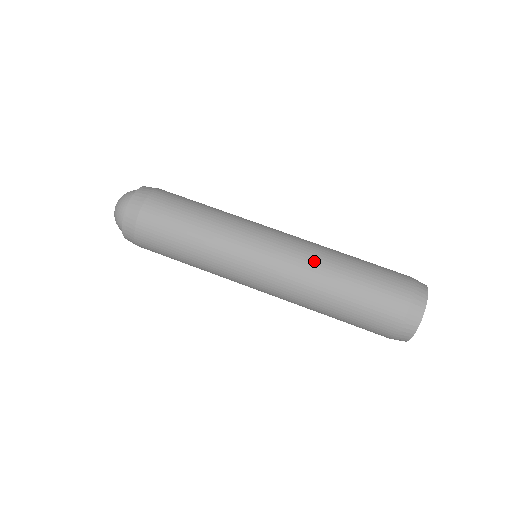
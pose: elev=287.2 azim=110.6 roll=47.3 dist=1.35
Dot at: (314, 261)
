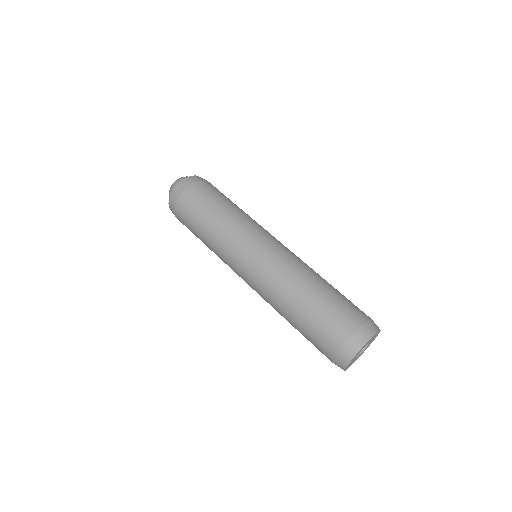
Dot at: (300, 265)
